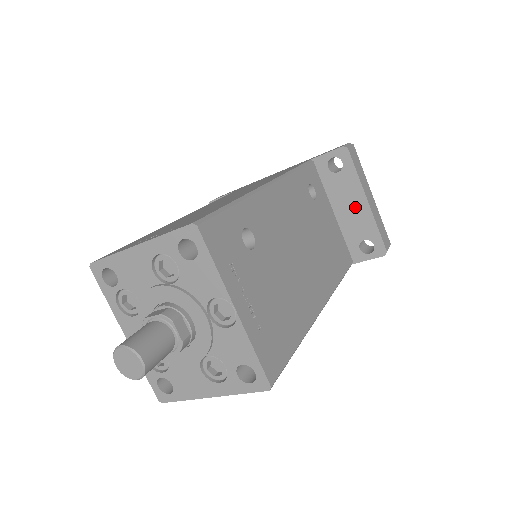
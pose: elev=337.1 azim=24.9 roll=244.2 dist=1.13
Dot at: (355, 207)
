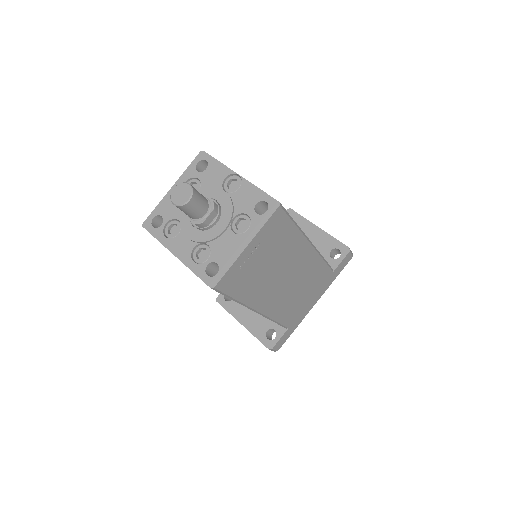
Dot at: (313, 235)
